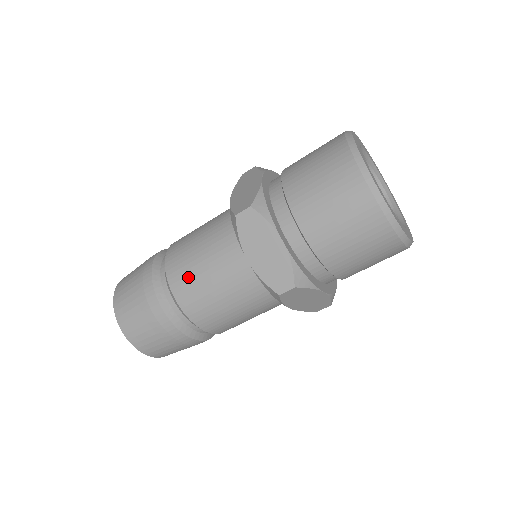
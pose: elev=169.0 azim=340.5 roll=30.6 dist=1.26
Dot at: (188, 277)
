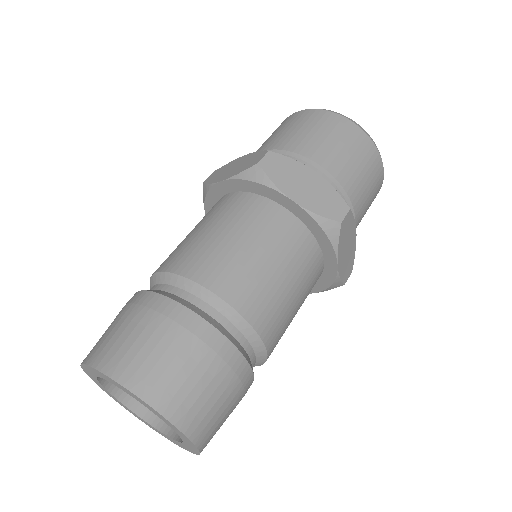
Dot at: (223, 262)
